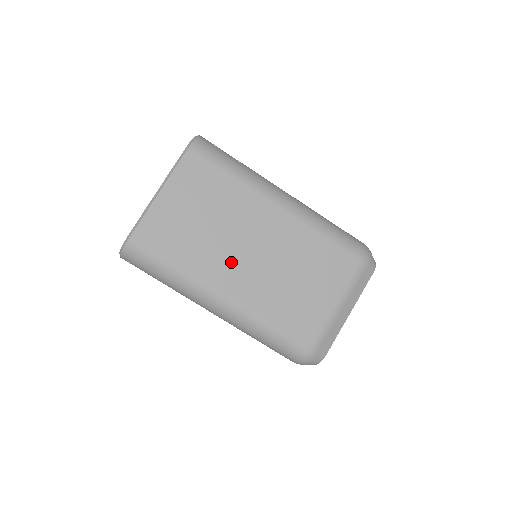
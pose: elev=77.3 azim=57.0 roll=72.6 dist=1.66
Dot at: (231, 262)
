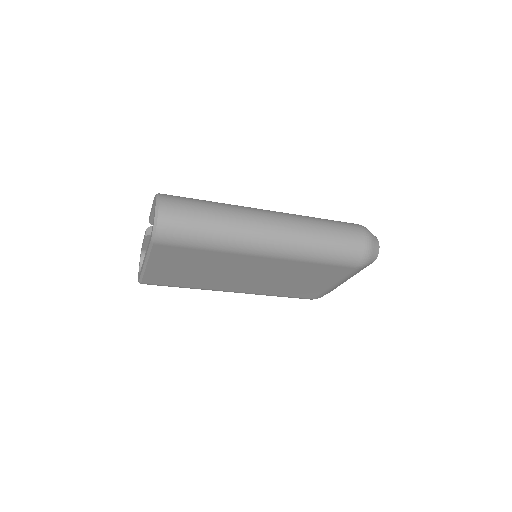
Dot at: (232, 282)
